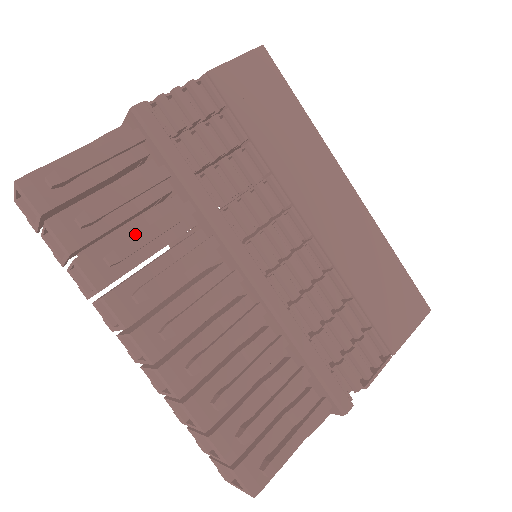
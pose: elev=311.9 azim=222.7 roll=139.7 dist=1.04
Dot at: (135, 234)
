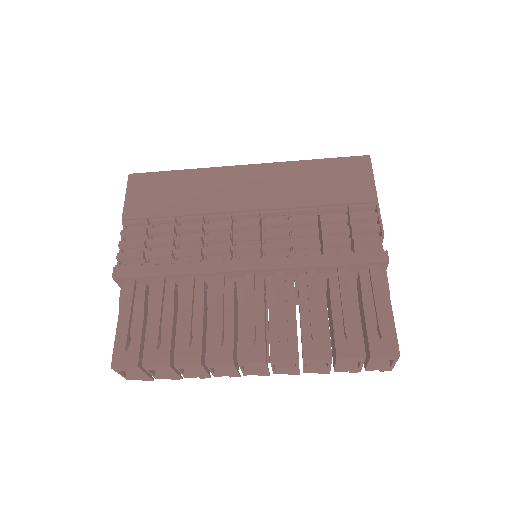
Dot at: occluded
